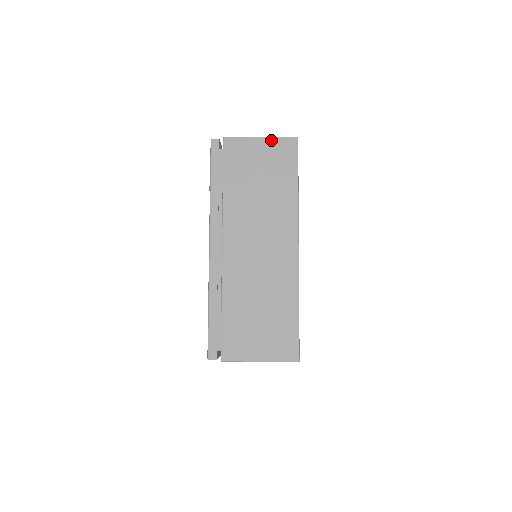
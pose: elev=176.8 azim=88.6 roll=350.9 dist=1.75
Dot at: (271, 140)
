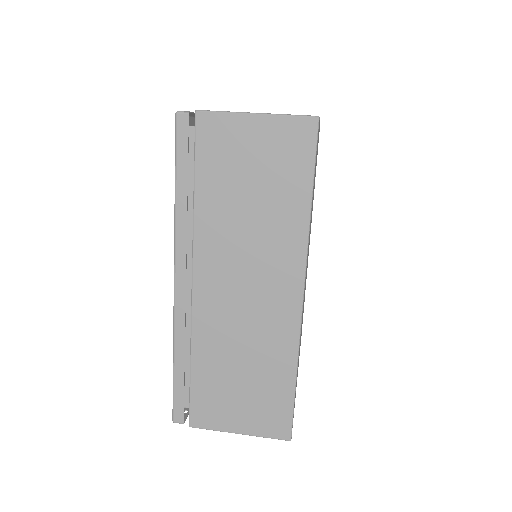
Dot at: (273, 120)
